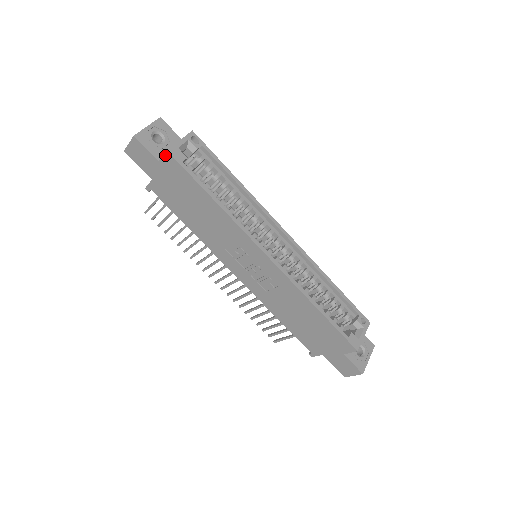
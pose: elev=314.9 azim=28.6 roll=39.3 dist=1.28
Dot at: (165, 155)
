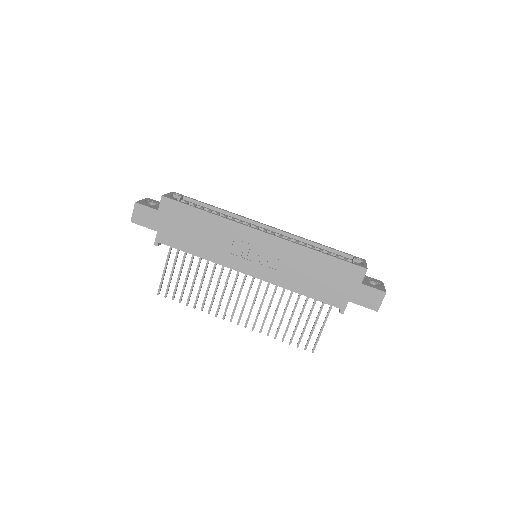
Dot at: (161, 201)
